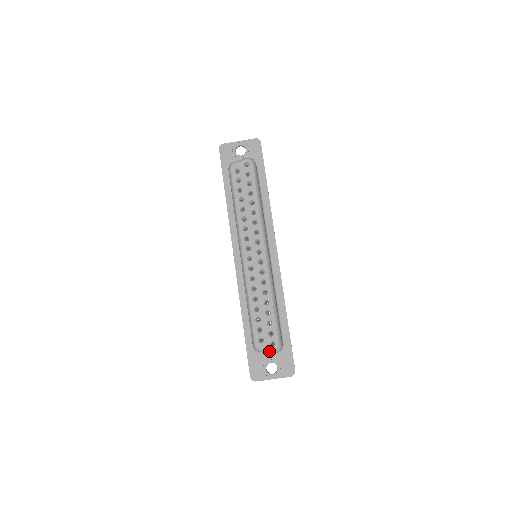
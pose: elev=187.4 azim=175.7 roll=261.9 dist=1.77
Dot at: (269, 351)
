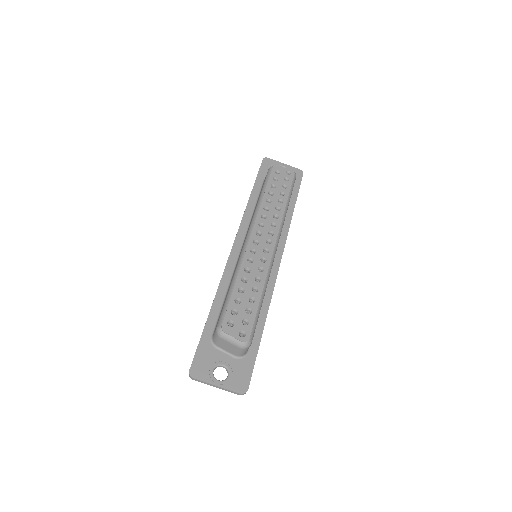
Dot at: (234, 340)
